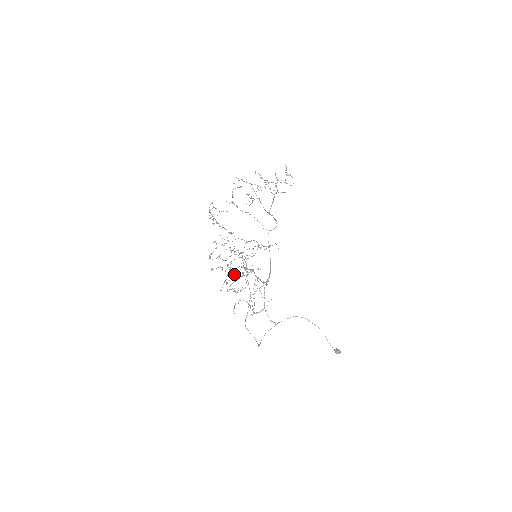
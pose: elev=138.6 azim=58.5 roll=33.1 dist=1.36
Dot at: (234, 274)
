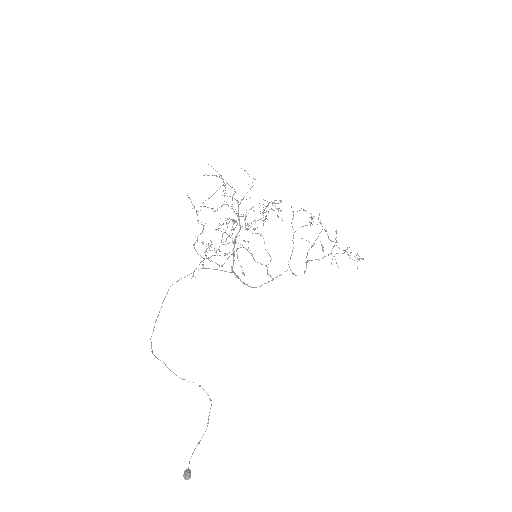
Dot at: occluded
